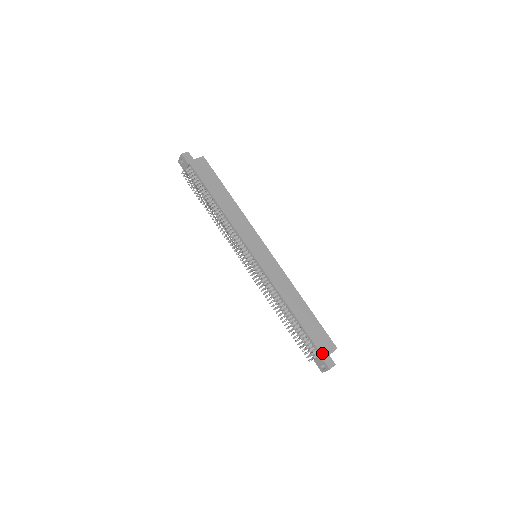
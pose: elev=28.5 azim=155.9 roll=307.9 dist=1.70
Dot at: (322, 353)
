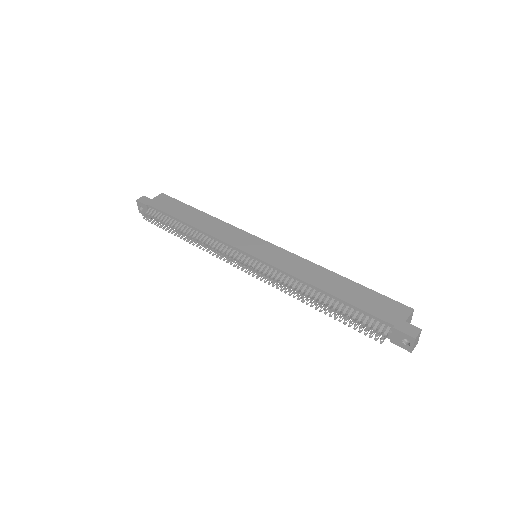
Dot at: (393, 323)
